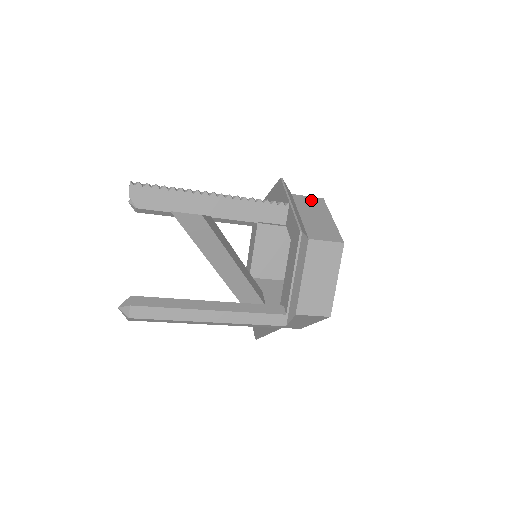
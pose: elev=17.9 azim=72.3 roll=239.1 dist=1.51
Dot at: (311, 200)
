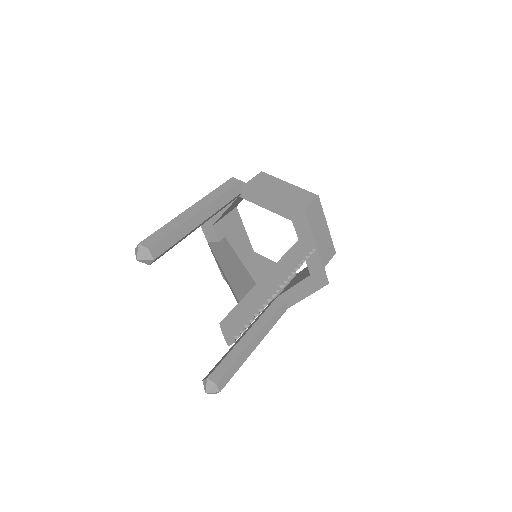
Dot at: (314, 208)
